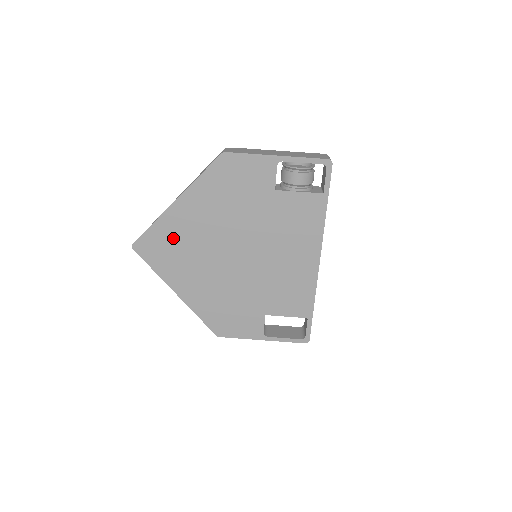
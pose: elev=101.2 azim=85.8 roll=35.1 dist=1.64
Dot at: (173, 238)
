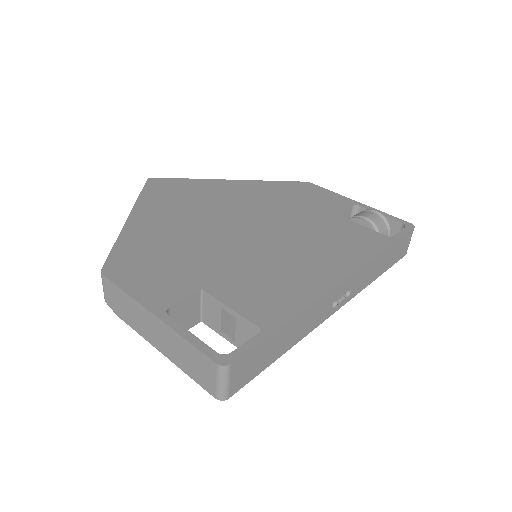
Dot at: (195, 191)
